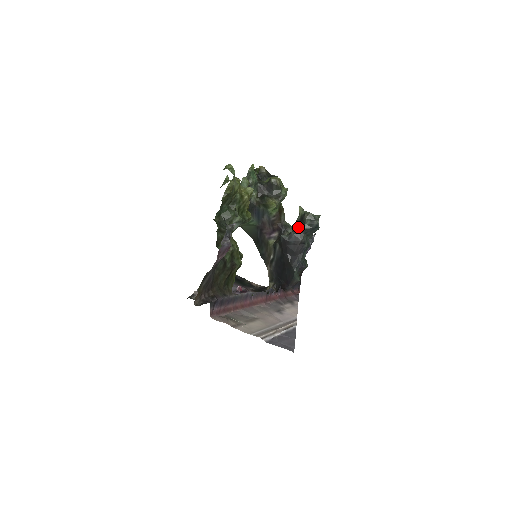
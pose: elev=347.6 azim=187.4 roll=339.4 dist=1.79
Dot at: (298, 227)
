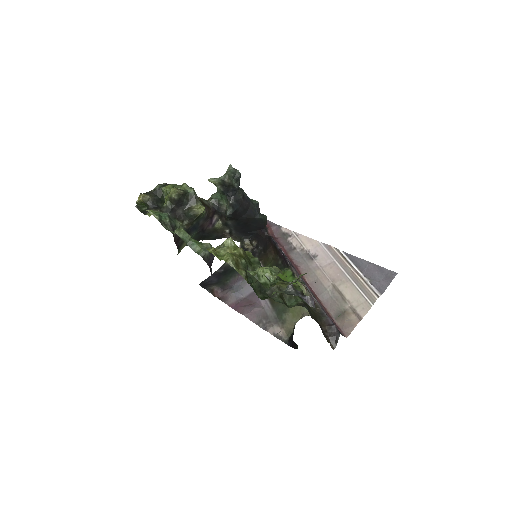
Dot at: (229, 194)
